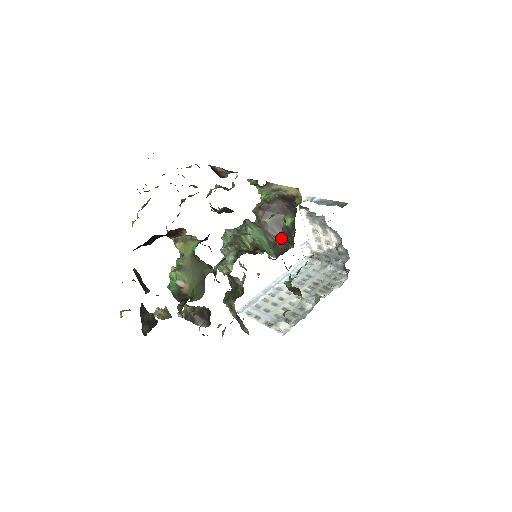
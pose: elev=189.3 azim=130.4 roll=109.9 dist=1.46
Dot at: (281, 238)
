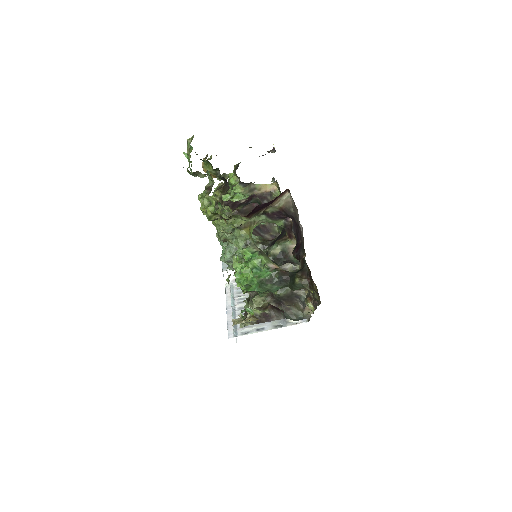
Dot at: occluded
